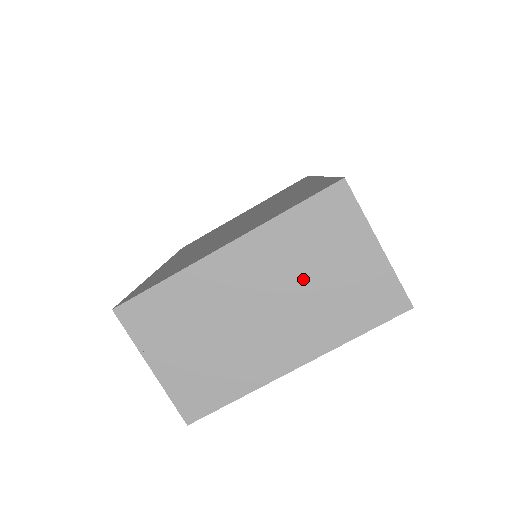
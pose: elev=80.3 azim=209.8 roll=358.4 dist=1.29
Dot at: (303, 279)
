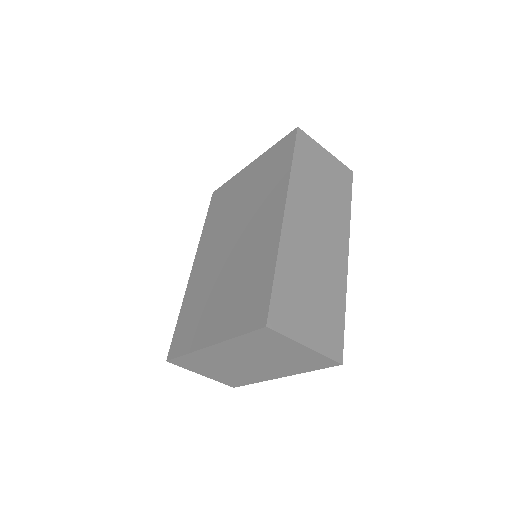
Dot at: (265, 356)
